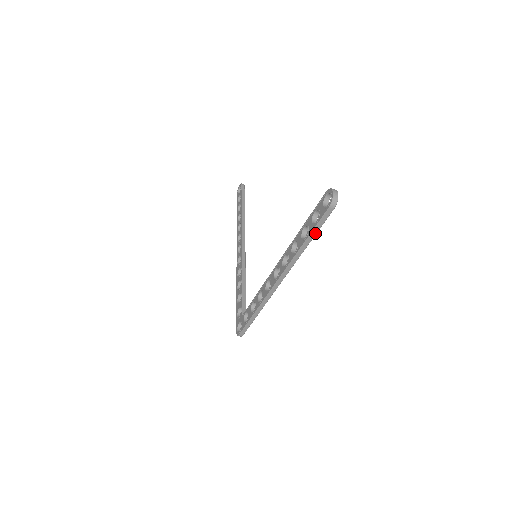
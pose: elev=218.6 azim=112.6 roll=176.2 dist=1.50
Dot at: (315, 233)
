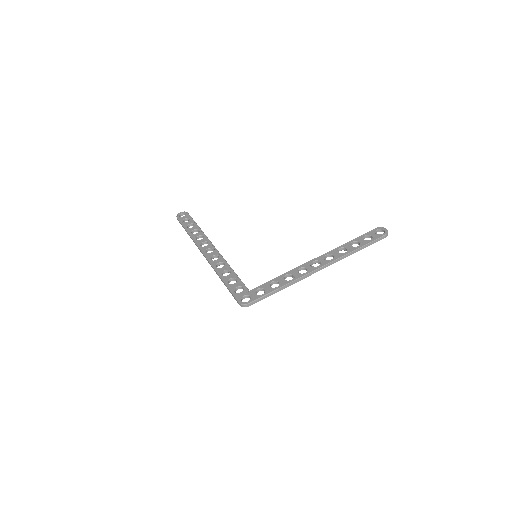
Dot at: (367, 246)
